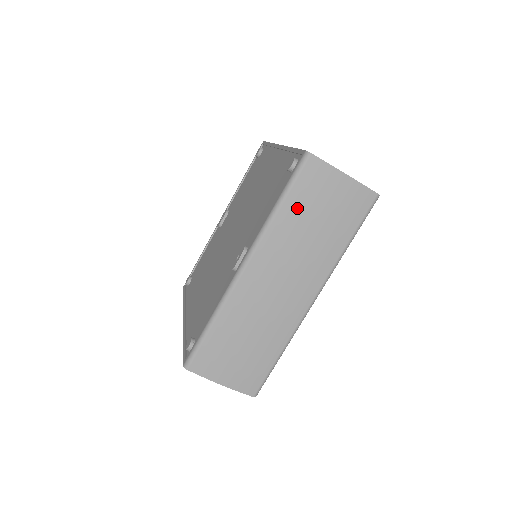
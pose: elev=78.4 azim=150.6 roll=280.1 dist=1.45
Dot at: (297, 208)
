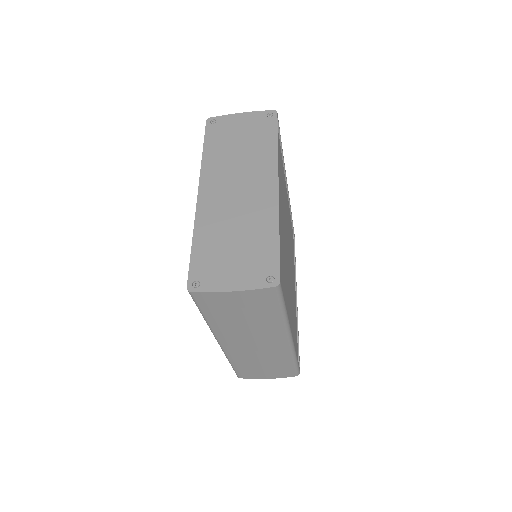
Dot at: (218, 316)
